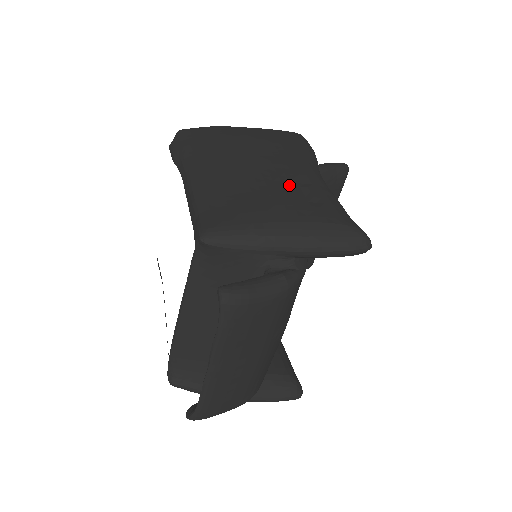
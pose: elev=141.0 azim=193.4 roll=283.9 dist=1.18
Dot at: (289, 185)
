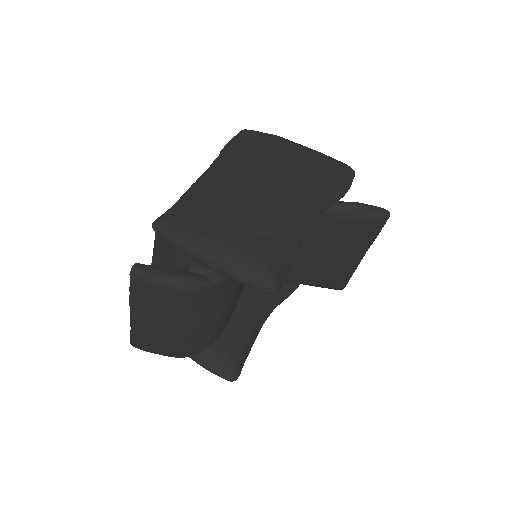
Dot at: (257, 211)
